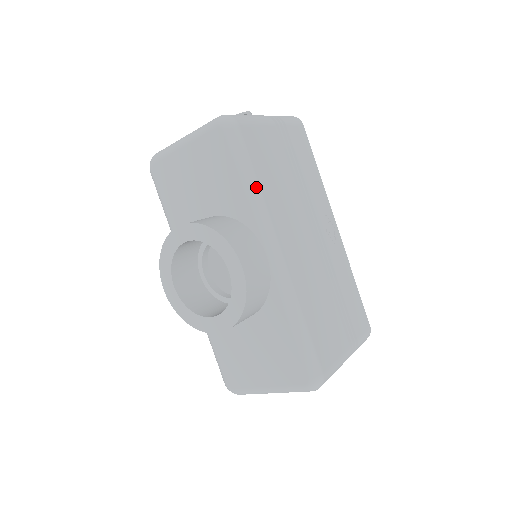
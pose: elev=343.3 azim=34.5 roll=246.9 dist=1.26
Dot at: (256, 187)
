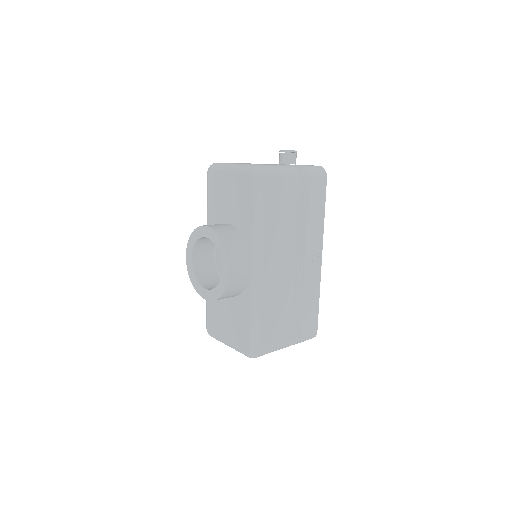
Dot at: (261, 222)
